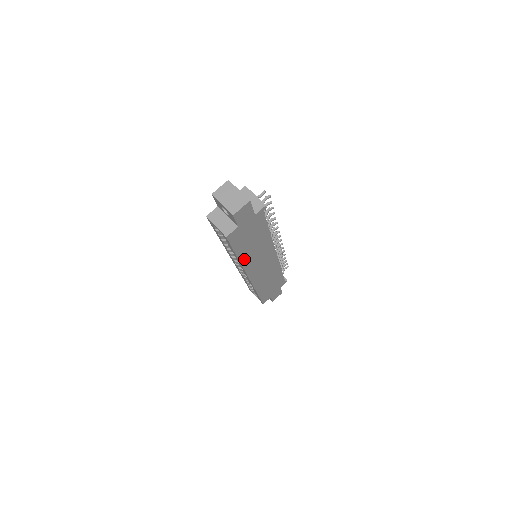
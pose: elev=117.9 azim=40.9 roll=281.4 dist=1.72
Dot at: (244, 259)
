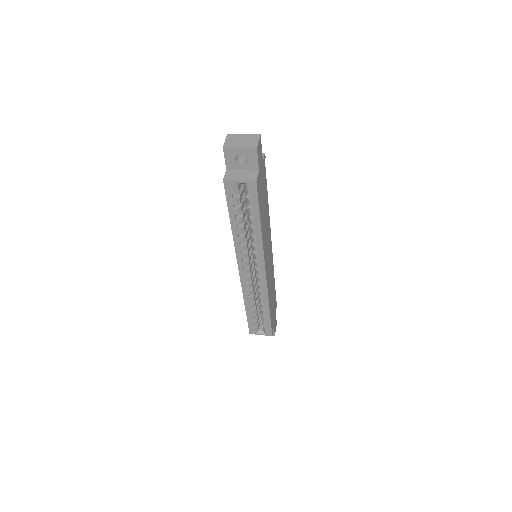
Dot at: (262, 234)
